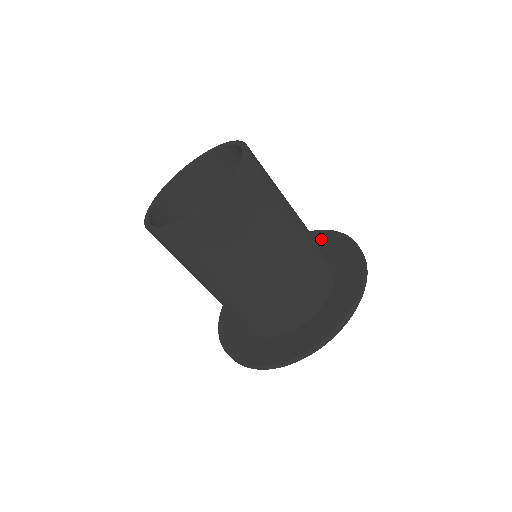
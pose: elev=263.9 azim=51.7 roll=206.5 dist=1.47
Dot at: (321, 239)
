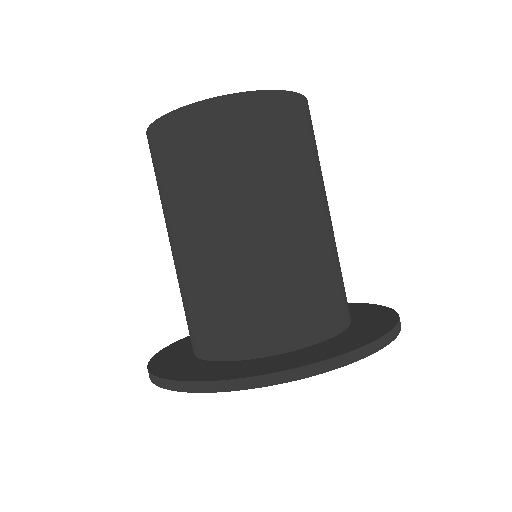
Dot at: (351, 307)
